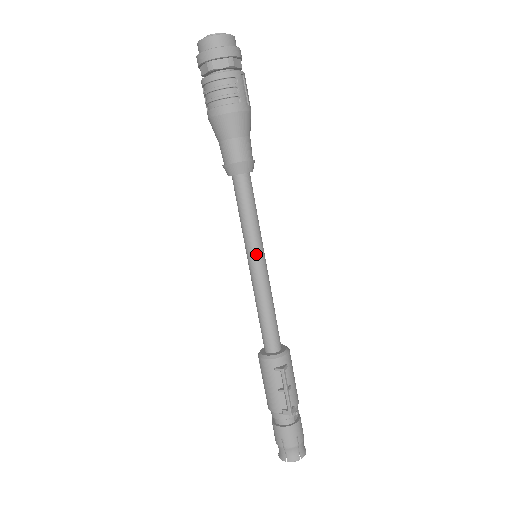
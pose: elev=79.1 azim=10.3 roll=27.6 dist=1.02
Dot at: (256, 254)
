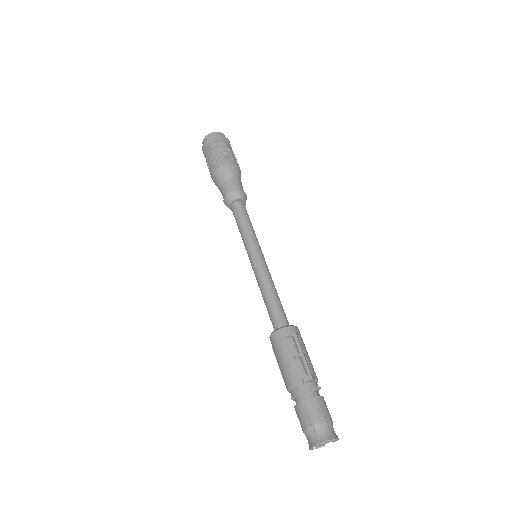
Dot at: (256, 250)
